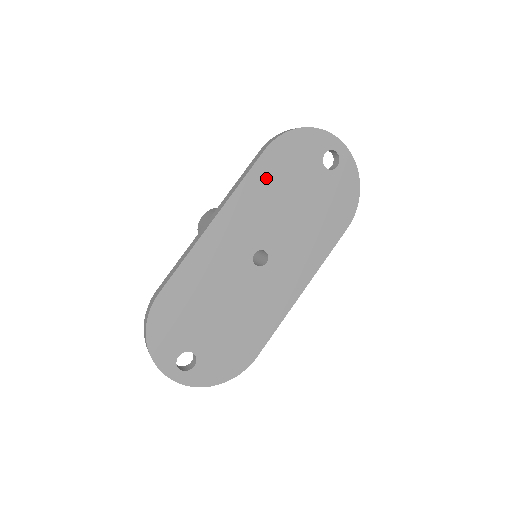
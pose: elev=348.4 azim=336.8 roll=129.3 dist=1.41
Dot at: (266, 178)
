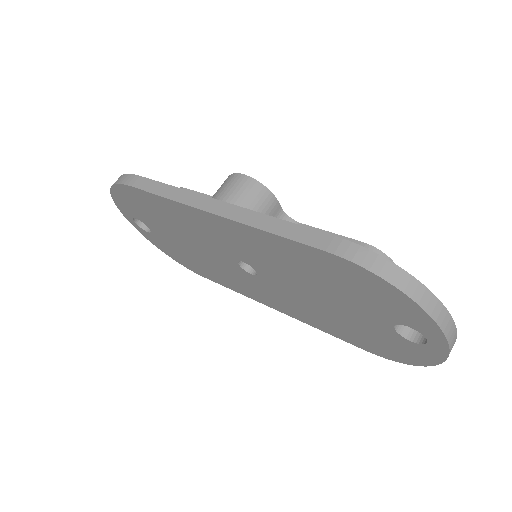
Dot at: (305, 260)
